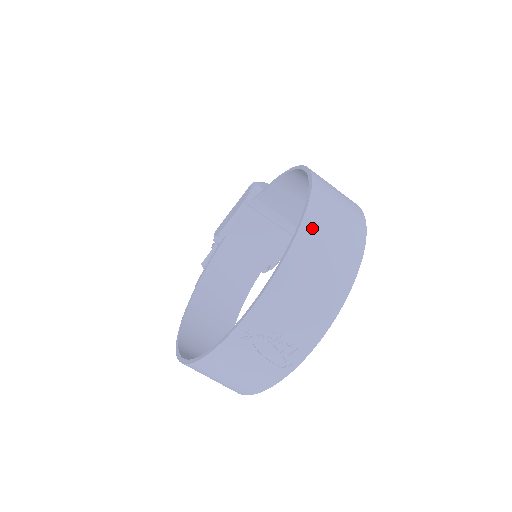
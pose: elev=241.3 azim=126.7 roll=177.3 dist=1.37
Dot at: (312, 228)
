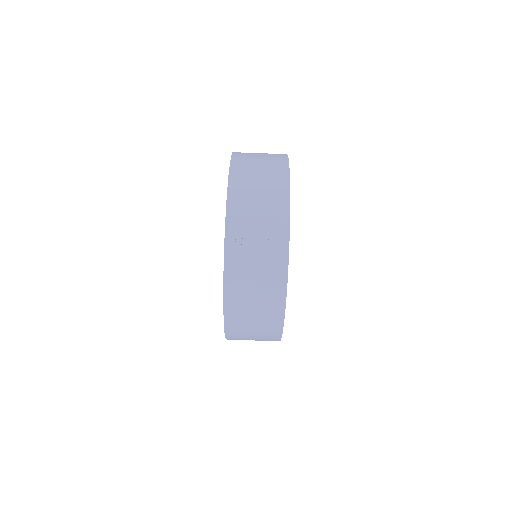
Dot at: (240, 163)
